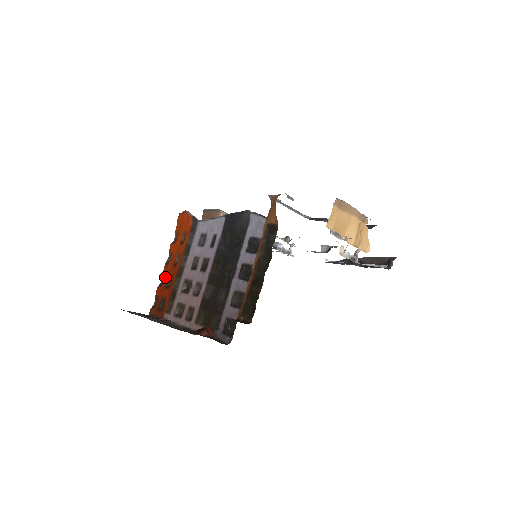
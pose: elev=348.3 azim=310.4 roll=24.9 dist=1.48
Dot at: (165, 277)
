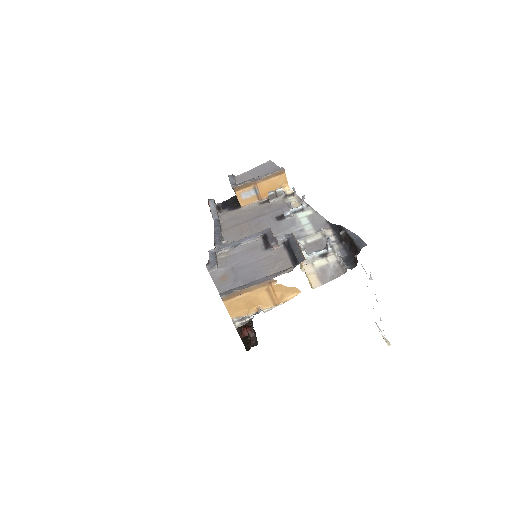
Dot at: occluded
